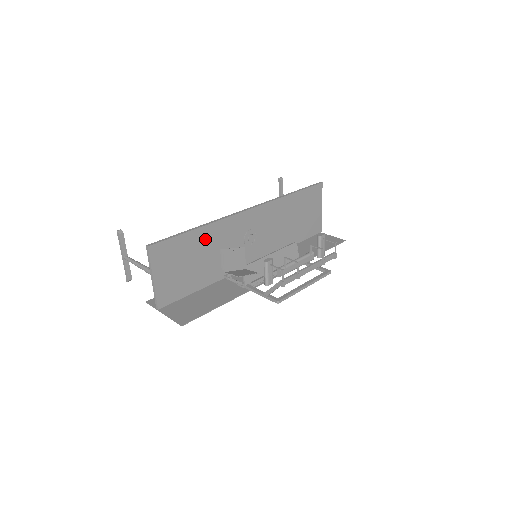
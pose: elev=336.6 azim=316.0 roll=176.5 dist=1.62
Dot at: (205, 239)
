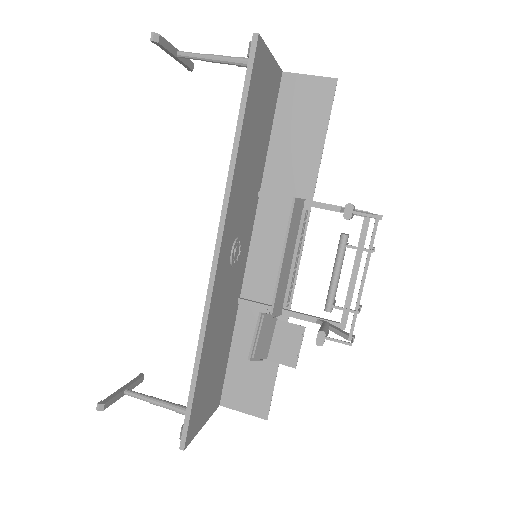
Dot at: (209, 348)
